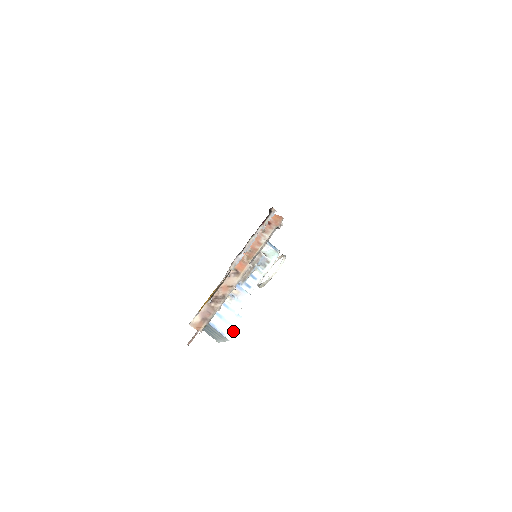
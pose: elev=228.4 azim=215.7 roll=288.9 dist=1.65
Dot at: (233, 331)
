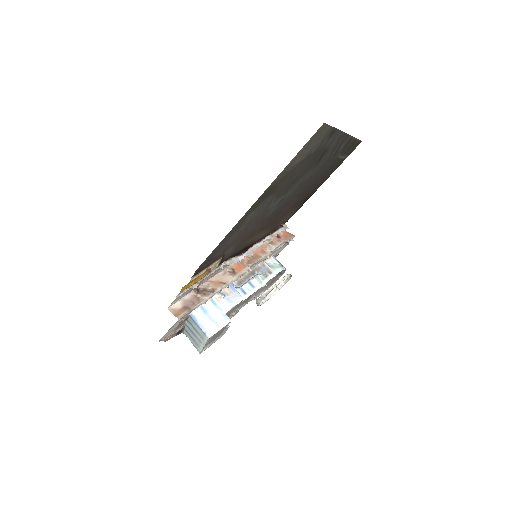
Dot at: (215, 330)
